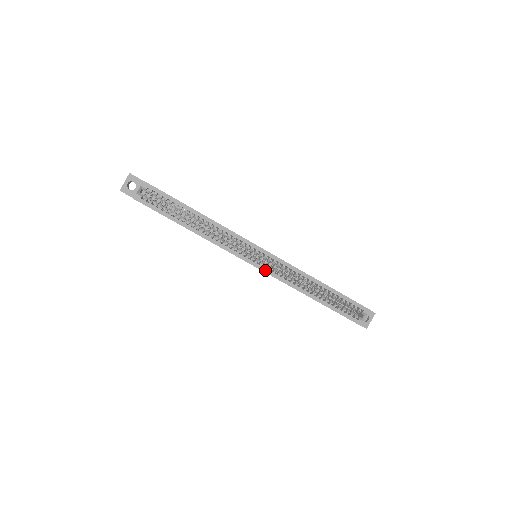
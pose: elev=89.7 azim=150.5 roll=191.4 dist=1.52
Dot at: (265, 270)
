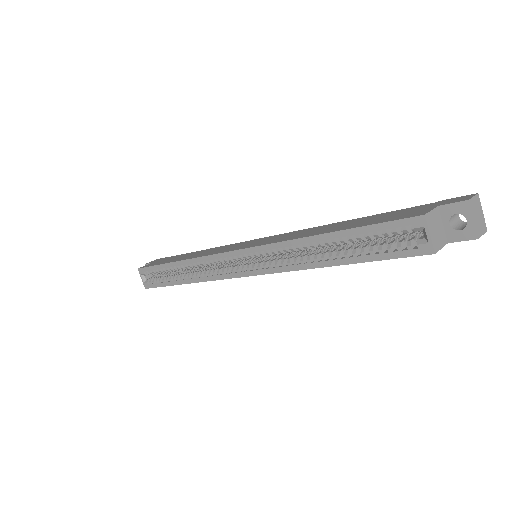
Dot at: (256, 273)
